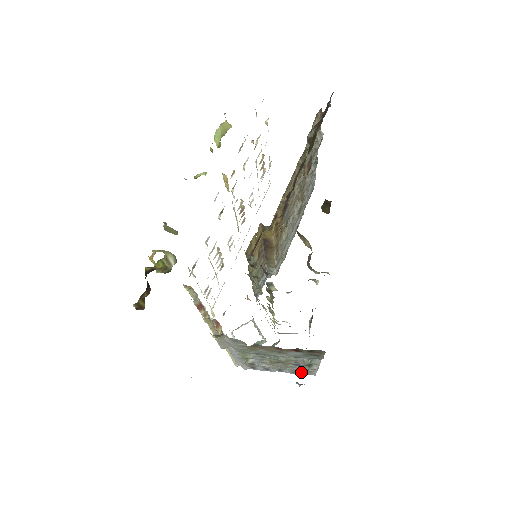
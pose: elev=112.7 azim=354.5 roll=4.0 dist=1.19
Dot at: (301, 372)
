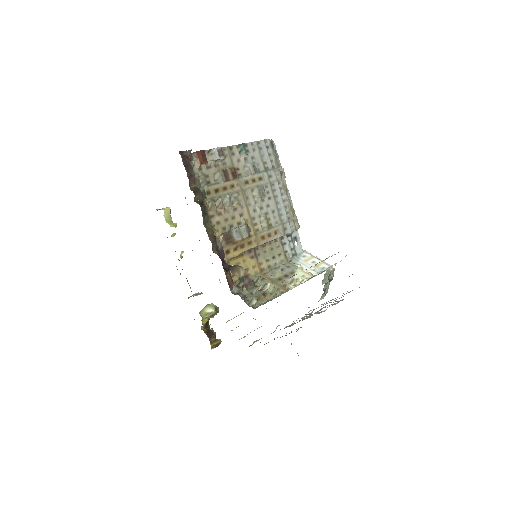
Dot at: (349, 292)
